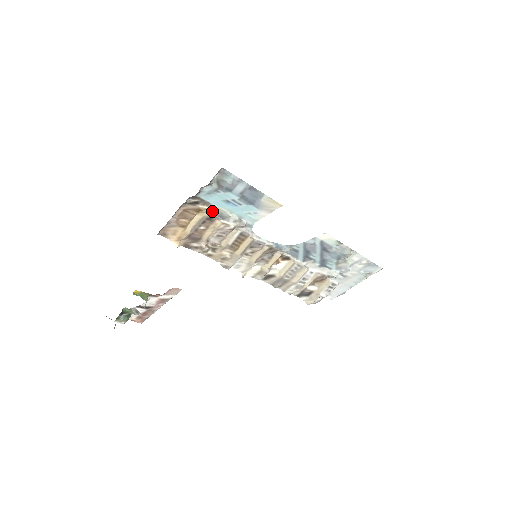
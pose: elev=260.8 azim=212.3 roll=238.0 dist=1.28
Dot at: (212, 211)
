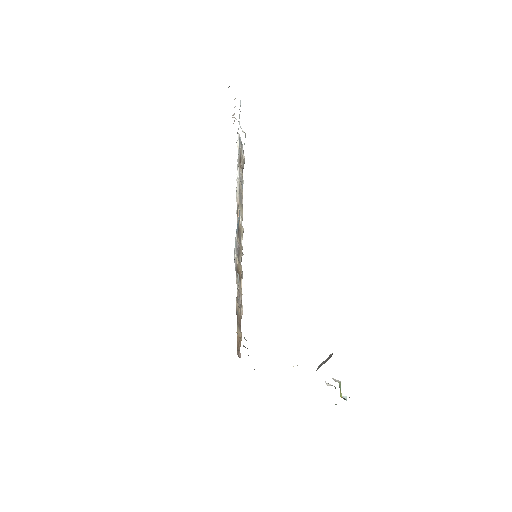
Dot at: occluded
